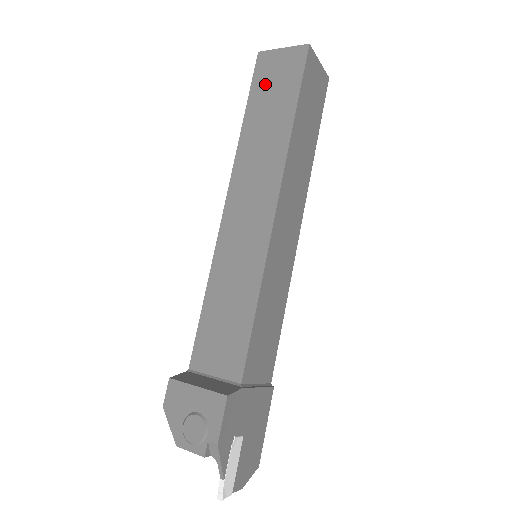
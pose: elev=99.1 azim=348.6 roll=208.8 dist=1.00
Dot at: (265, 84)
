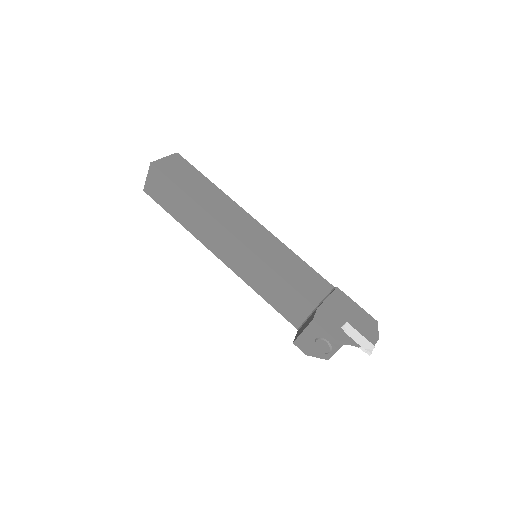
Dot at: (162, 198)
